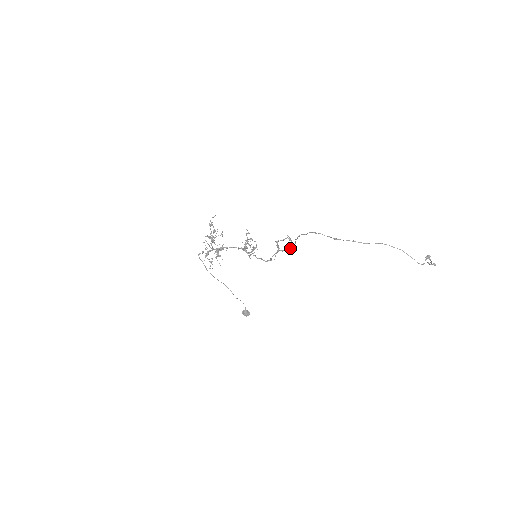
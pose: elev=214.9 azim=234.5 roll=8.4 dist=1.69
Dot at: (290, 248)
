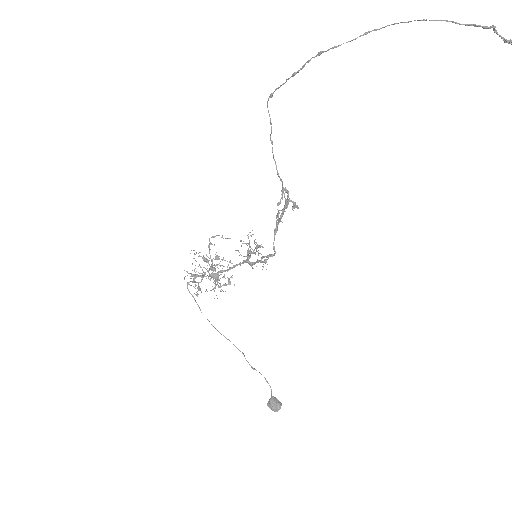
Dot at: (286, 201)
